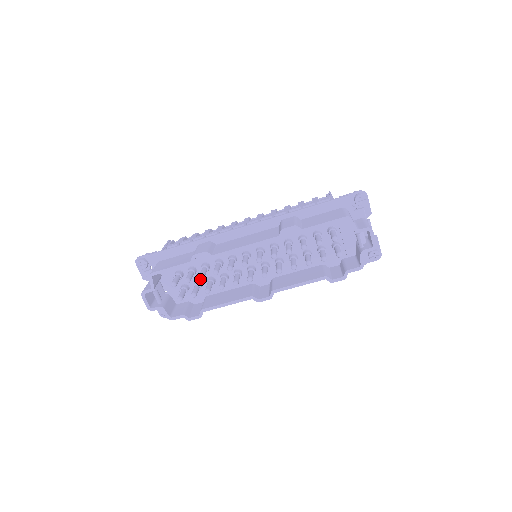
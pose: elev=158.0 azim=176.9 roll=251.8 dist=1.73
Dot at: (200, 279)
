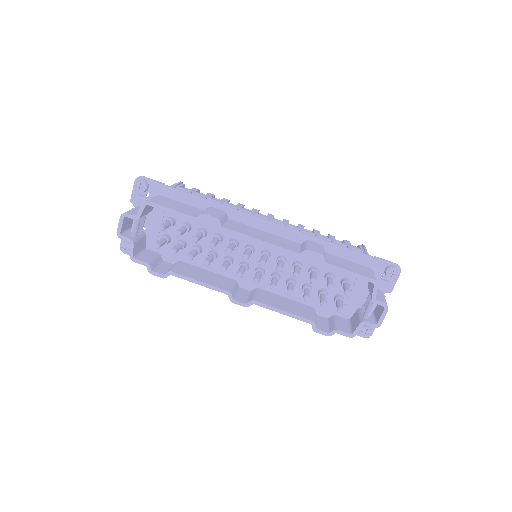
Dot at: (187, 240)
